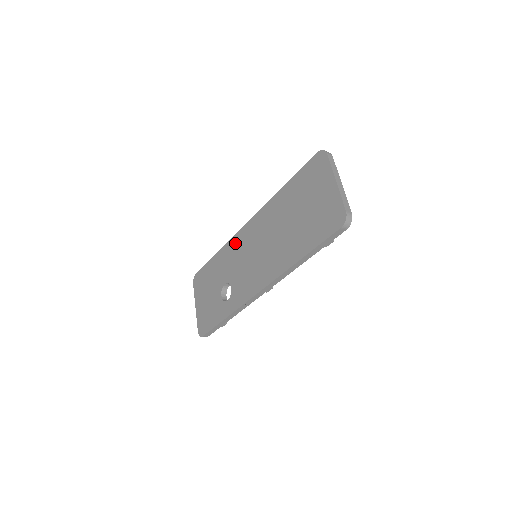
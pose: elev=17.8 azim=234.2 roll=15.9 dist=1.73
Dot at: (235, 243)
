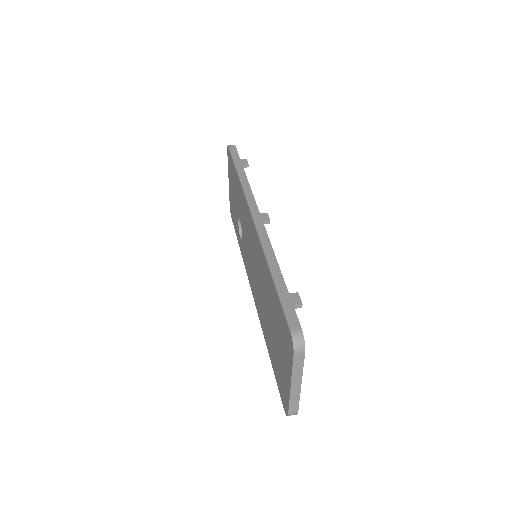
Dot at: (245, 207)
